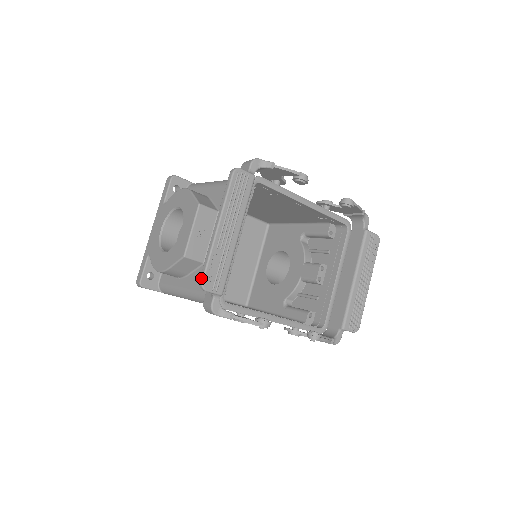
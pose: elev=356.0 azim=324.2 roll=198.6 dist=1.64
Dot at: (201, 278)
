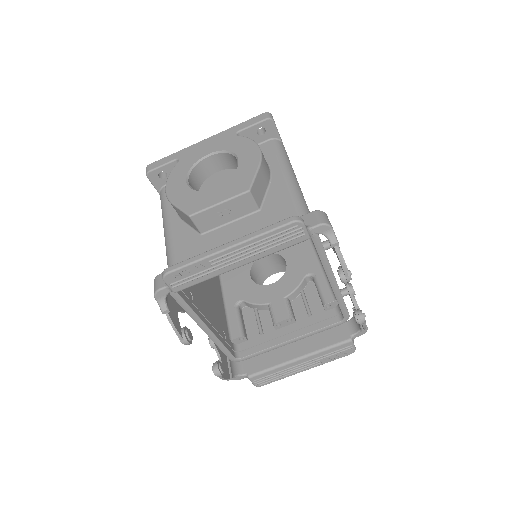
Dot at: (170, 269)
